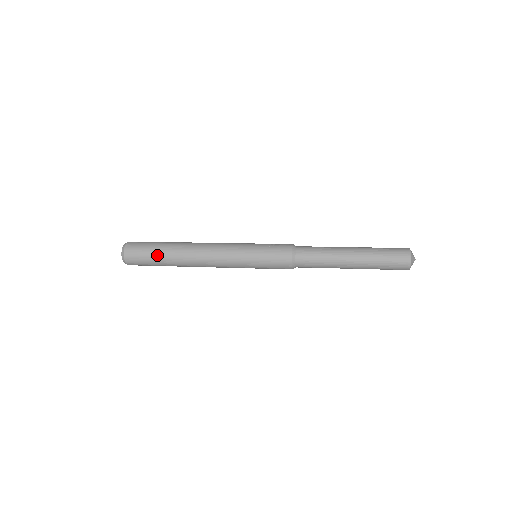
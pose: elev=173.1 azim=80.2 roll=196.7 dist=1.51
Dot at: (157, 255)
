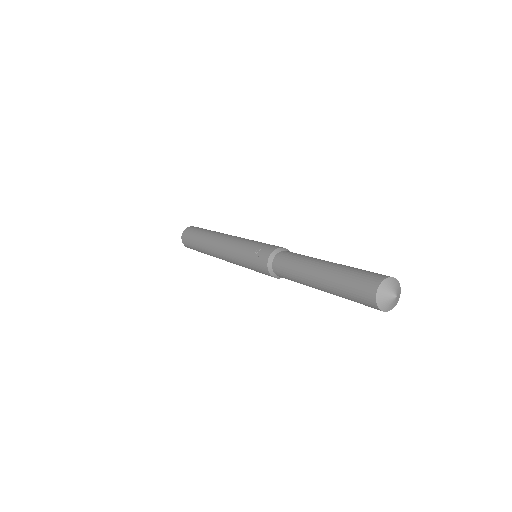
Dot at: (197, 249)
